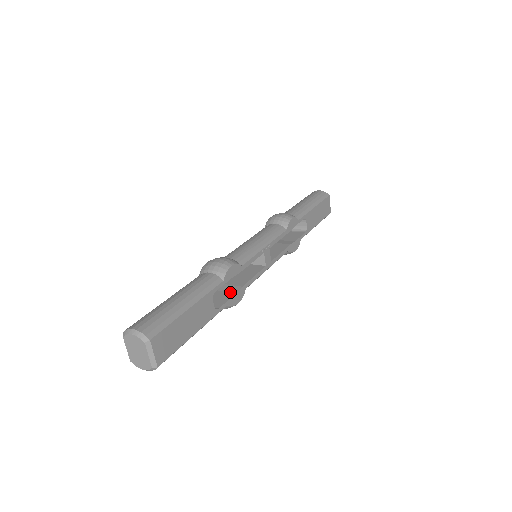
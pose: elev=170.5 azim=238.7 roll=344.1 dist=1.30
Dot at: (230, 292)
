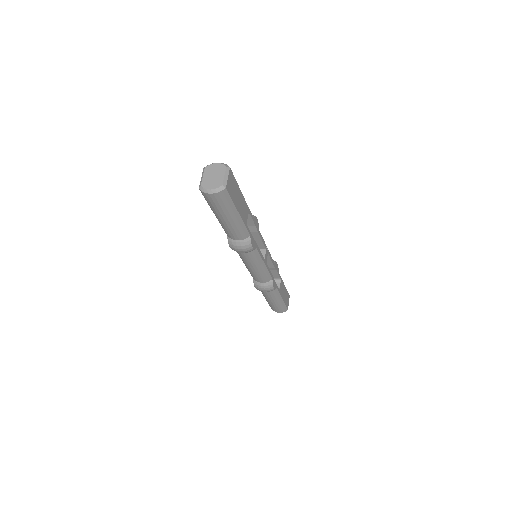
Dot at: occluded
